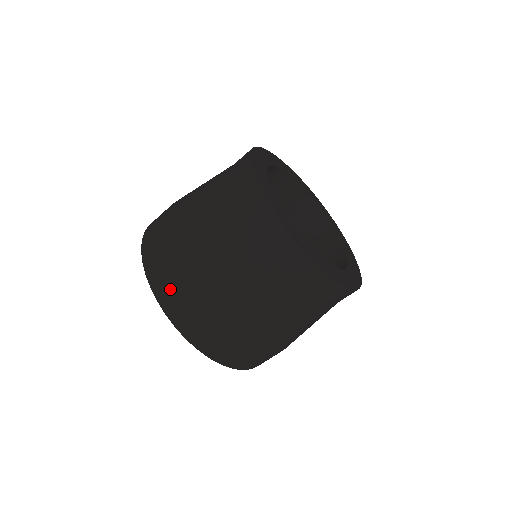
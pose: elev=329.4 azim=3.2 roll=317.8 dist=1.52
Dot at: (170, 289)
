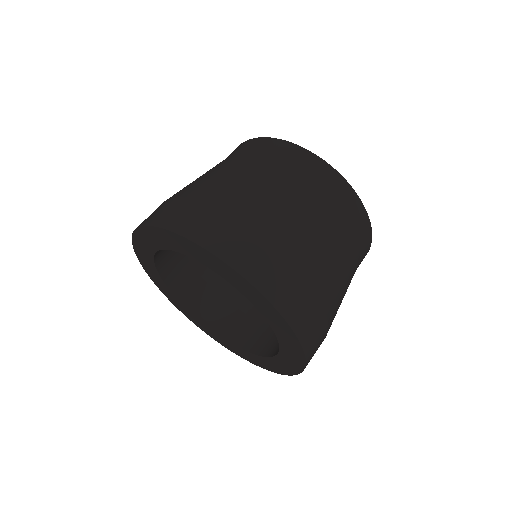
Dot at: (274, 273)
